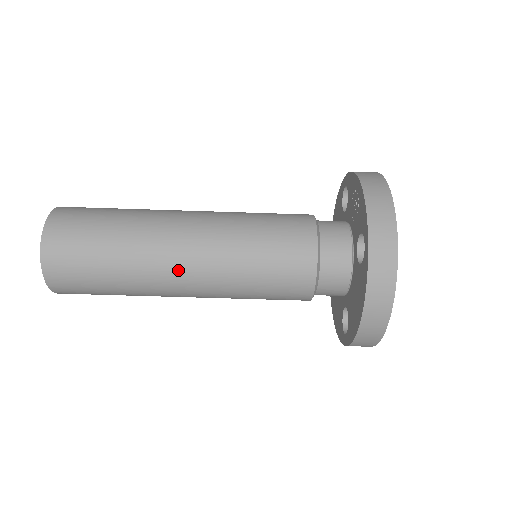
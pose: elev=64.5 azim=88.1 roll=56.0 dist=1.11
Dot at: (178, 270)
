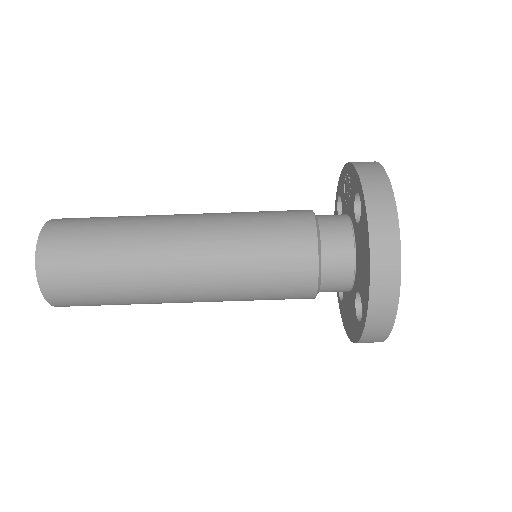
Dot at: (175, 250)
